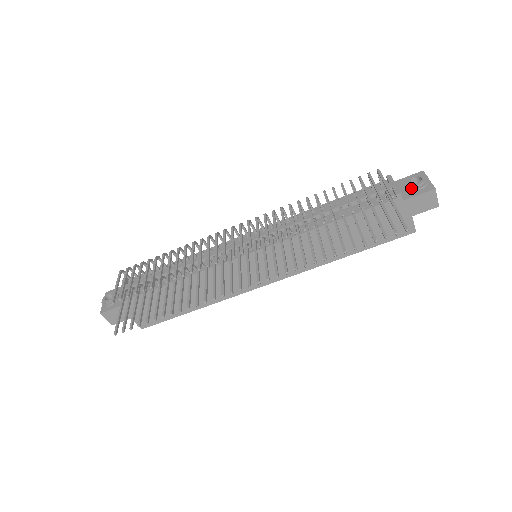
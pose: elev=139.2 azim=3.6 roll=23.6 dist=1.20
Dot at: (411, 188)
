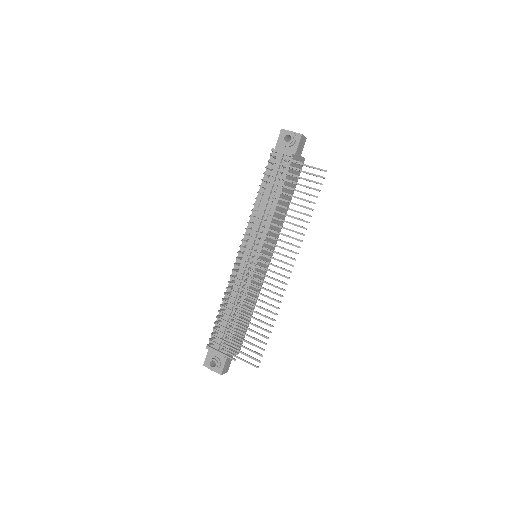
Dot at: (291, 145)
